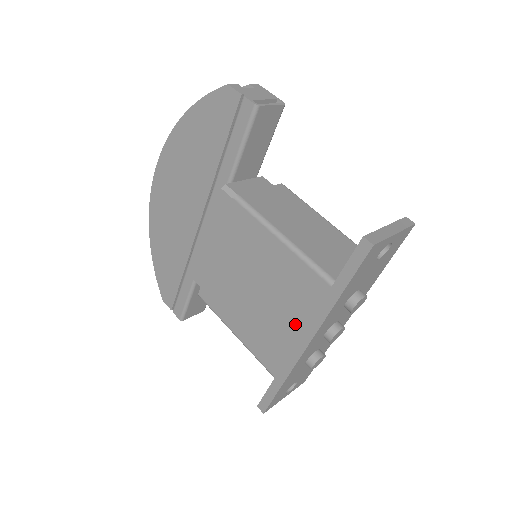
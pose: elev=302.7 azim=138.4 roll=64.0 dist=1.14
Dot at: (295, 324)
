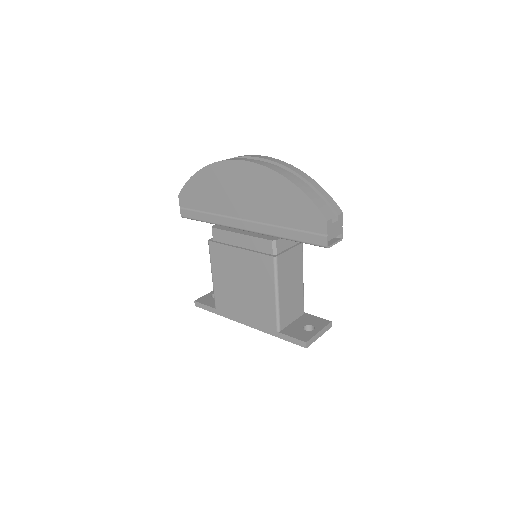
Dot at: (247, 315)
